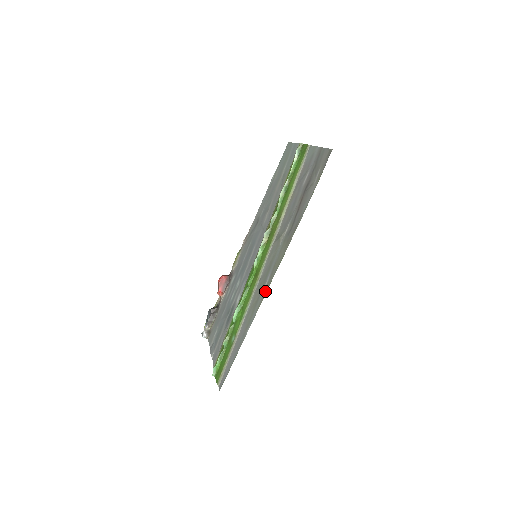
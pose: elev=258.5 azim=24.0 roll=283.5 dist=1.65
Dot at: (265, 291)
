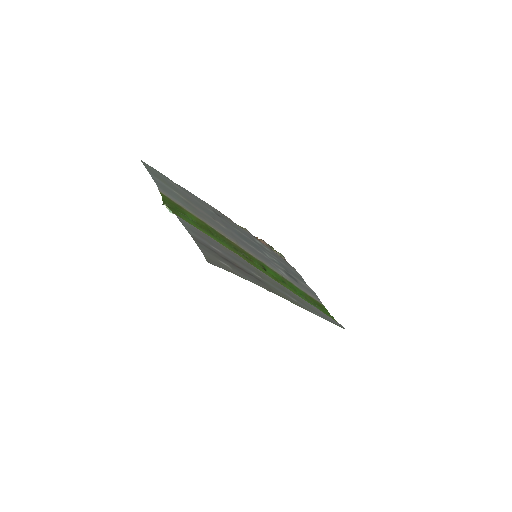
Dot at: (300, 306)
